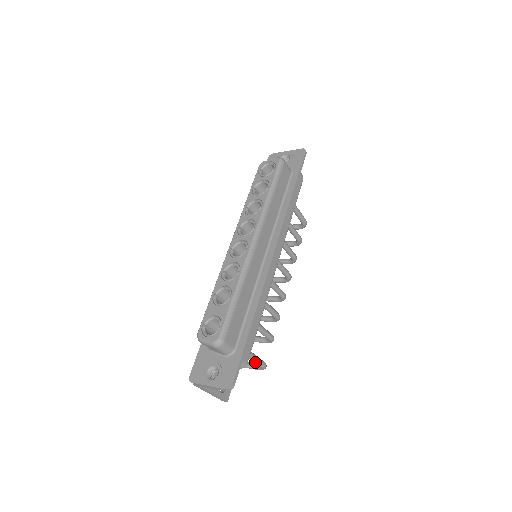
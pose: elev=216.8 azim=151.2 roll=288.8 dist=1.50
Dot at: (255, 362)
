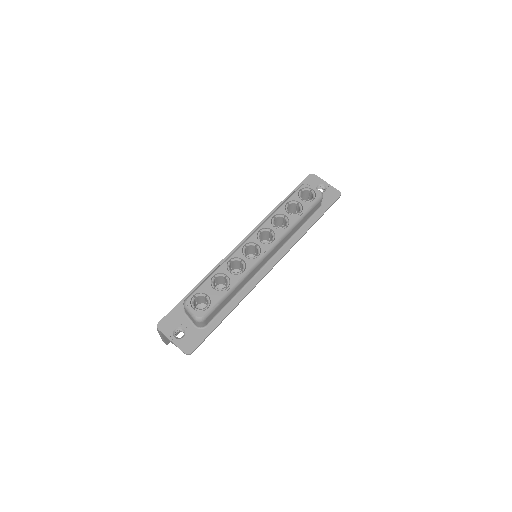
Dot at: occluded
